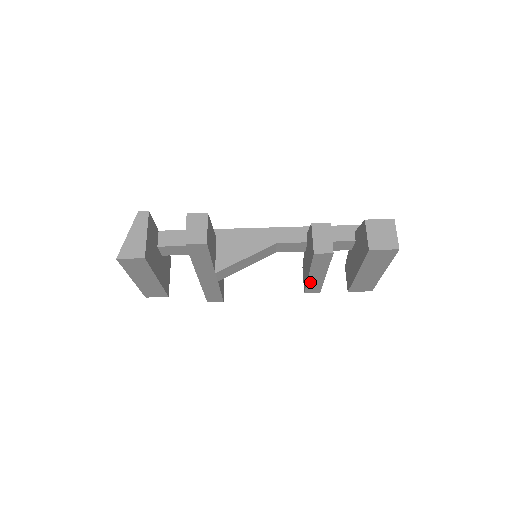
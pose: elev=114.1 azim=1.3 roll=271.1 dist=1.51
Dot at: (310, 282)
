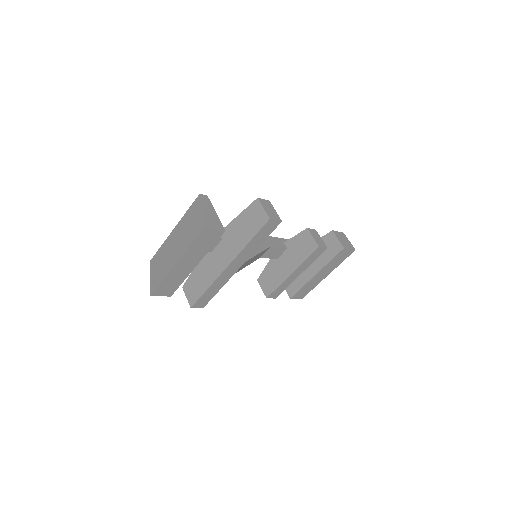
Dot at: (284, 283)
